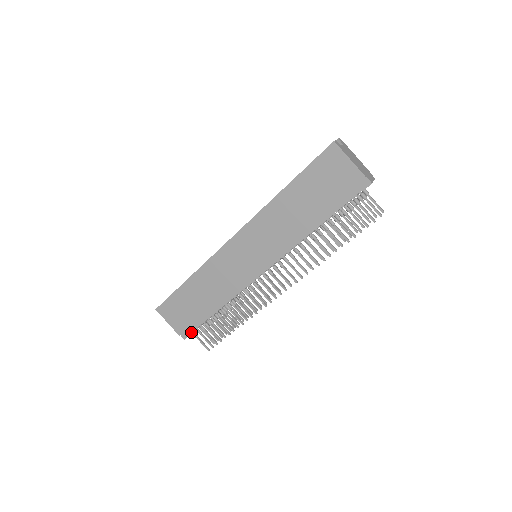
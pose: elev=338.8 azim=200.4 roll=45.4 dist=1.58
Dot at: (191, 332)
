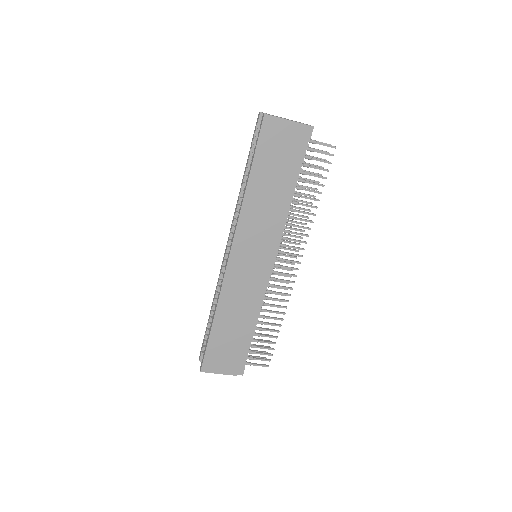
Dot at: (244, 364)
